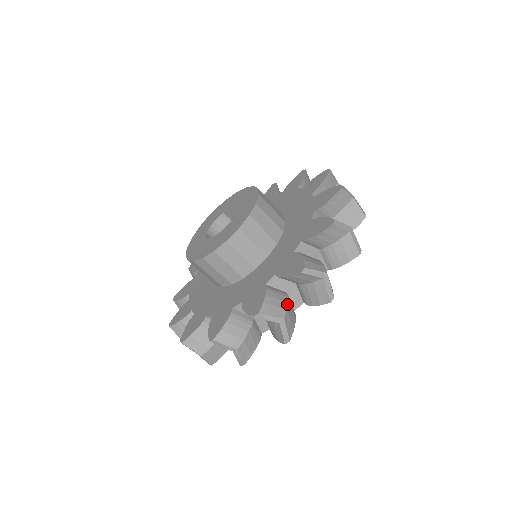
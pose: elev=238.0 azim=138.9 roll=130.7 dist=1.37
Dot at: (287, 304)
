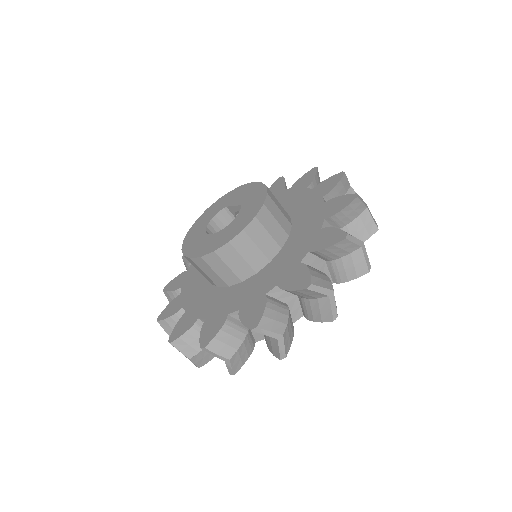
Dot at: (287, 318)
